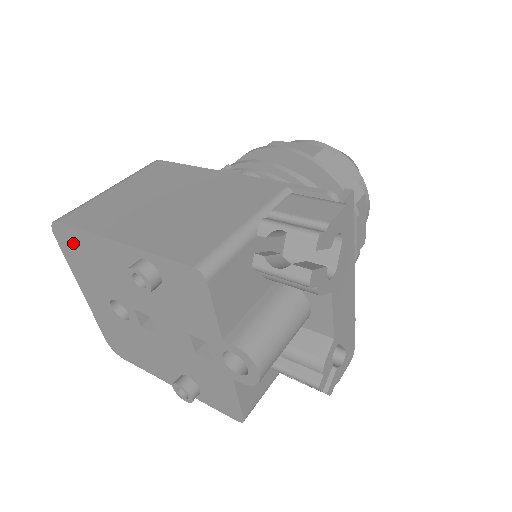
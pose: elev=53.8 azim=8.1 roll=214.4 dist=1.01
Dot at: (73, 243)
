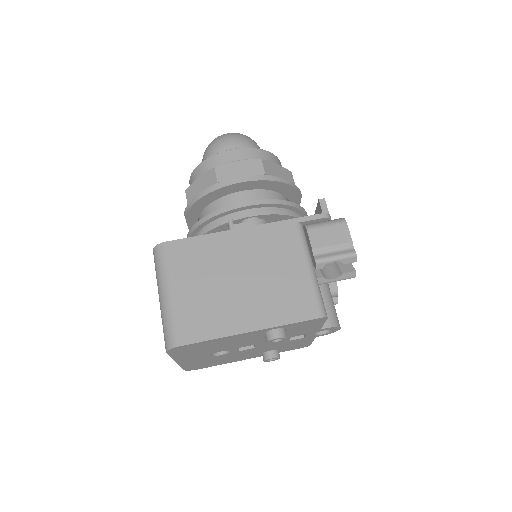
Dot at: (191, 348)
